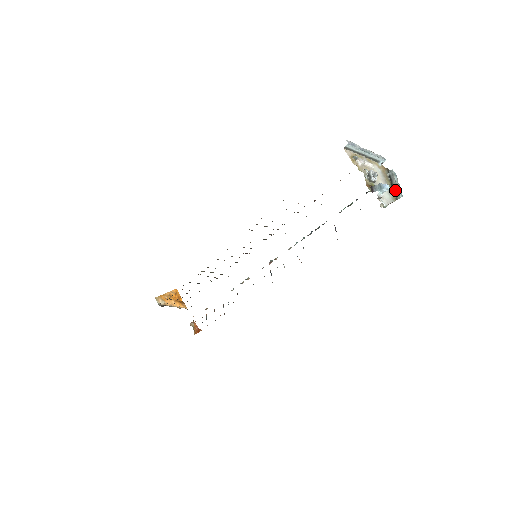
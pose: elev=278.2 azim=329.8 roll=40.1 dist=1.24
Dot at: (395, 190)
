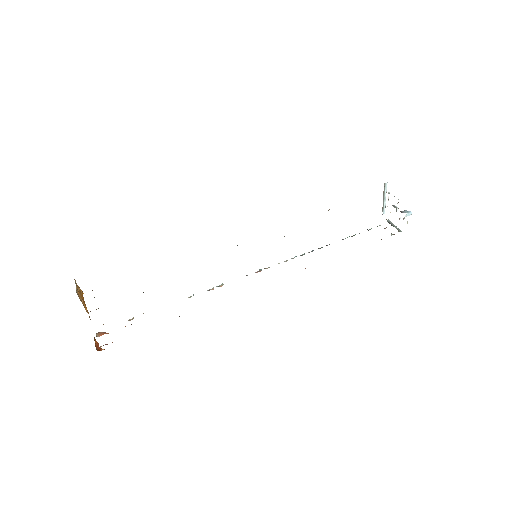
Dot at: (397, 228)
